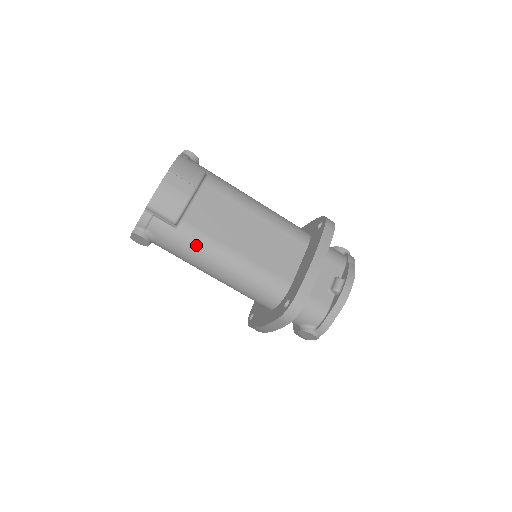
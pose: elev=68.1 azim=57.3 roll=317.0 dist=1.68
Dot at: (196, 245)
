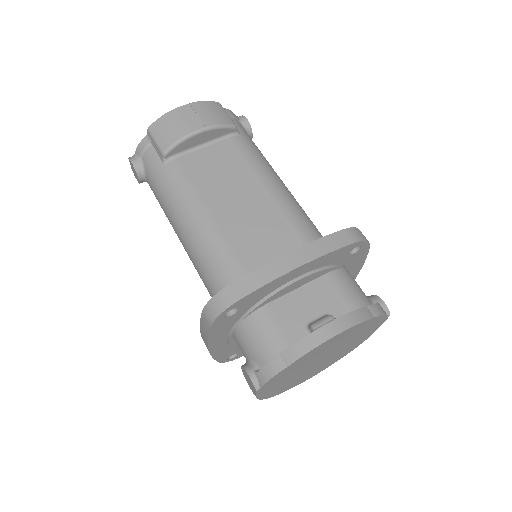
Dot at: (173, 189)
